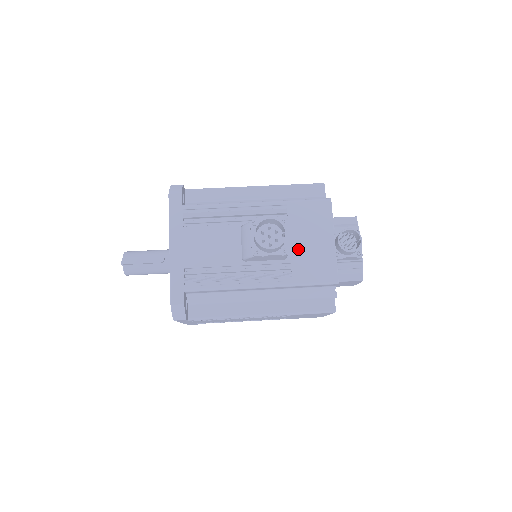
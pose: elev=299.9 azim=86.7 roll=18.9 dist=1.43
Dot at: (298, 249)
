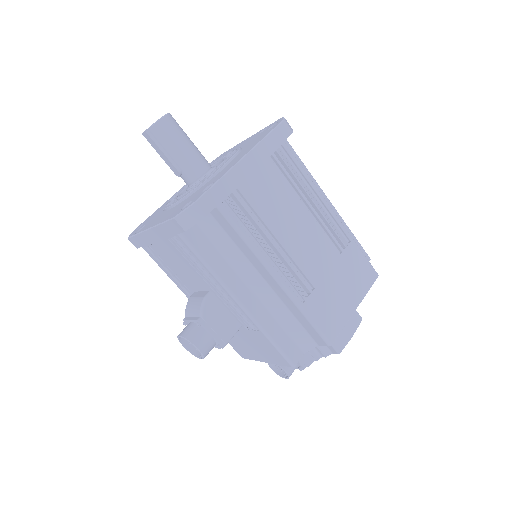
Dot at: (237, 335)
